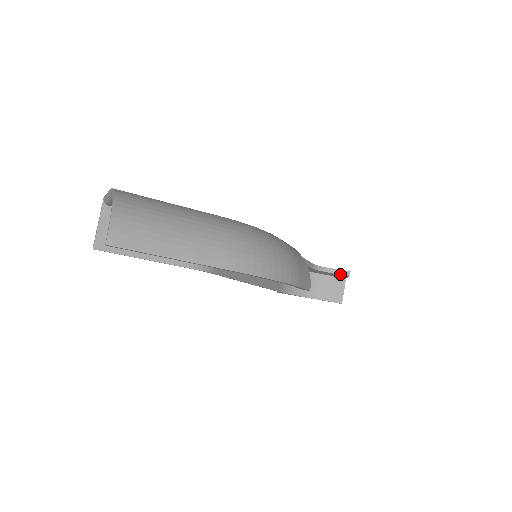
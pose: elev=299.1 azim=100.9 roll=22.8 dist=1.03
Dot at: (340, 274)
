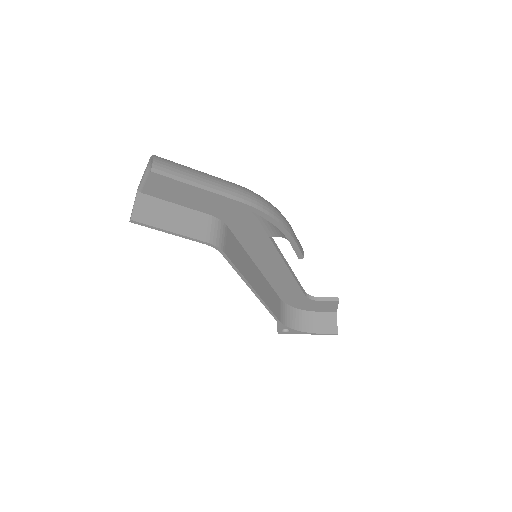
Dot at: (330, 301)
